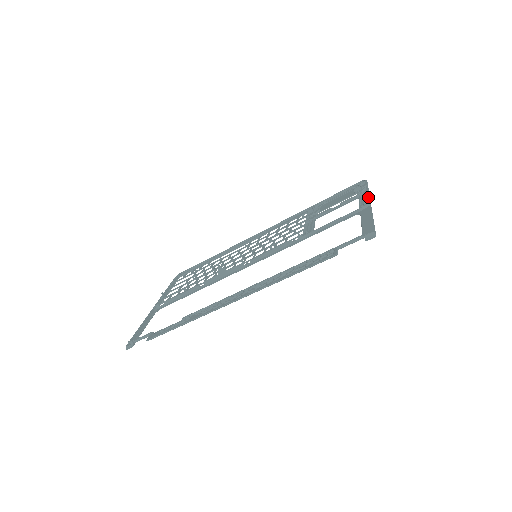
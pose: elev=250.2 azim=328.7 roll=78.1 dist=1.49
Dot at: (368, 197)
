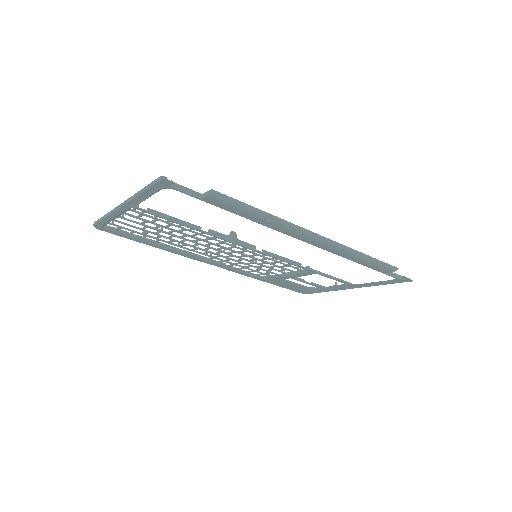
Dot at: occluded
